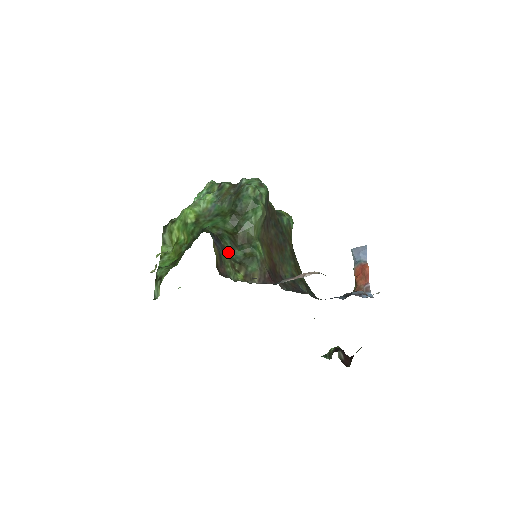
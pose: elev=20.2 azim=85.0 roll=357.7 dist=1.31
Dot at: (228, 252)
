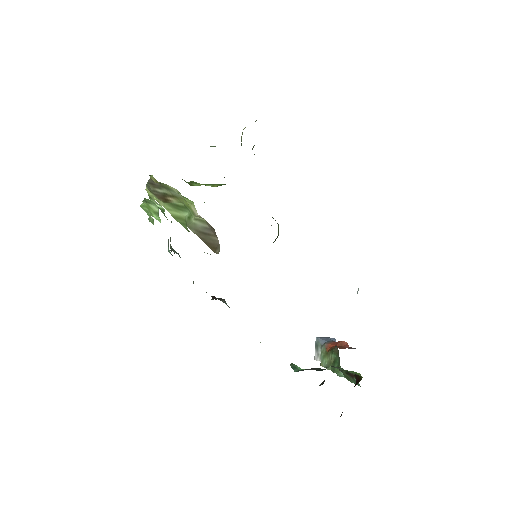
Dot at: occluded
